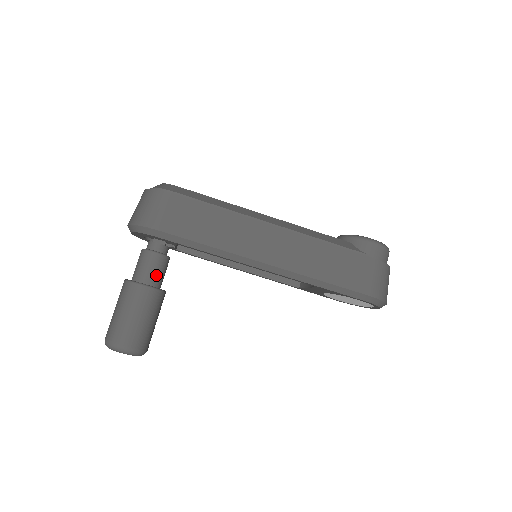
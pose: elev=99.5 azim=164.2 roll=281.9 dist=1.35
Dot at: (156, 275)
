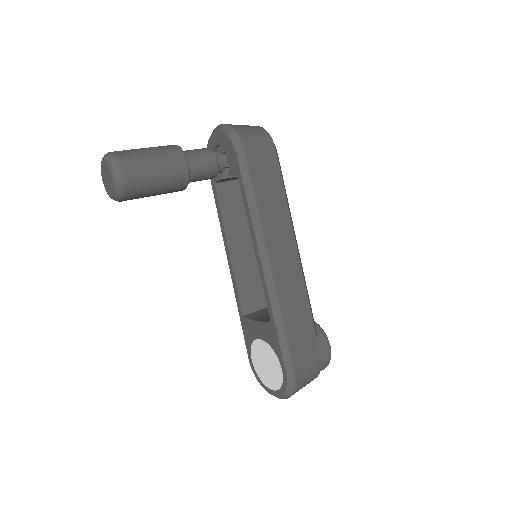
Dot at: (198, 171)
